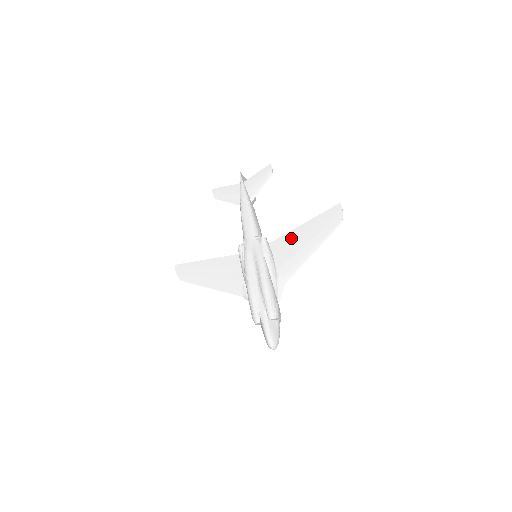
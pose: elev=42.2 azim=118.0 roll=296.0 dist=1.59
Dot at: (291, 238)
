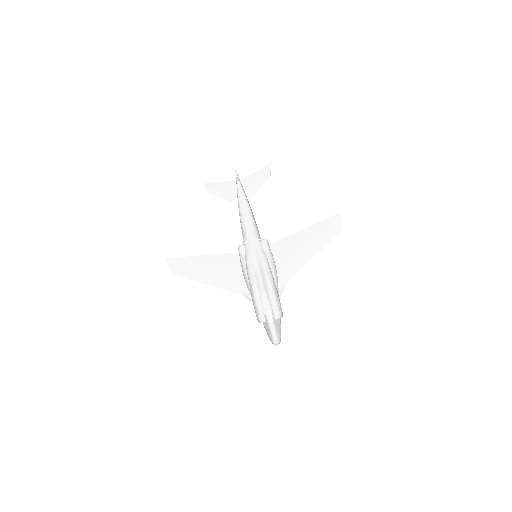
Dot at: (292, 242)
